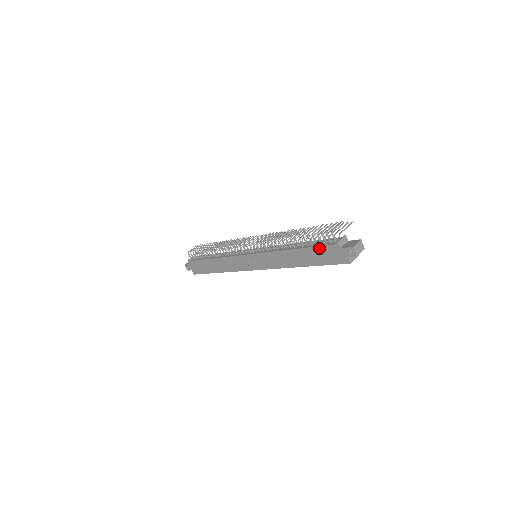
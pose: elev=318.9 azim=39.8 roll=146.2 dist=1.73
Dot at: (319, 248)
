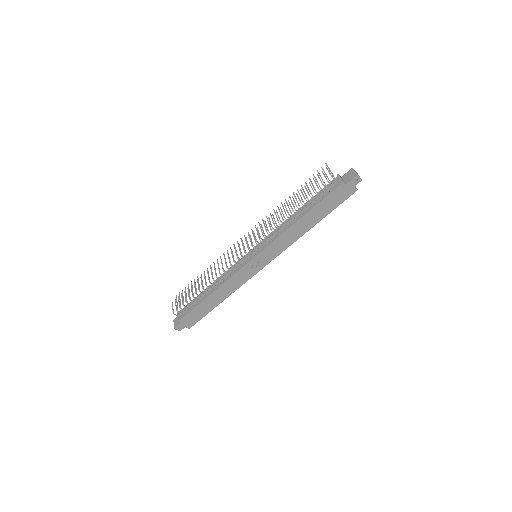
Dot at: (326, 198)
